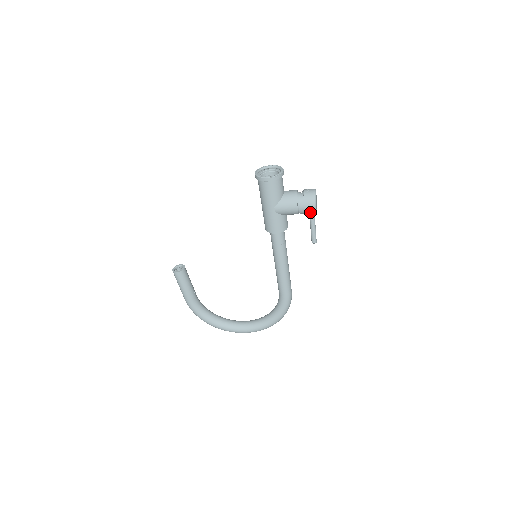
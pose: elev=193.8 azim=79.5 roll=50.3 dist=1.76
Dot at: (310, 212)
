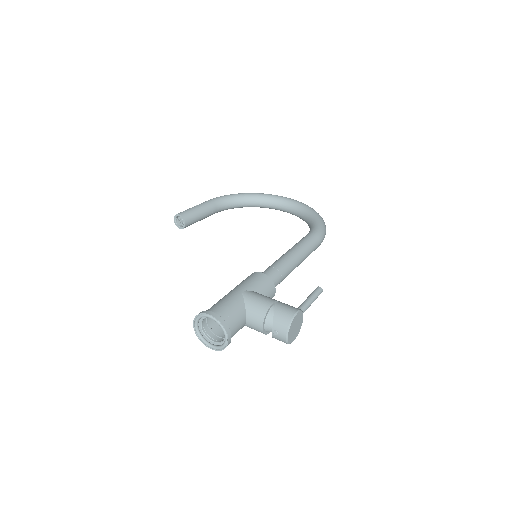
Dot at: occluded
